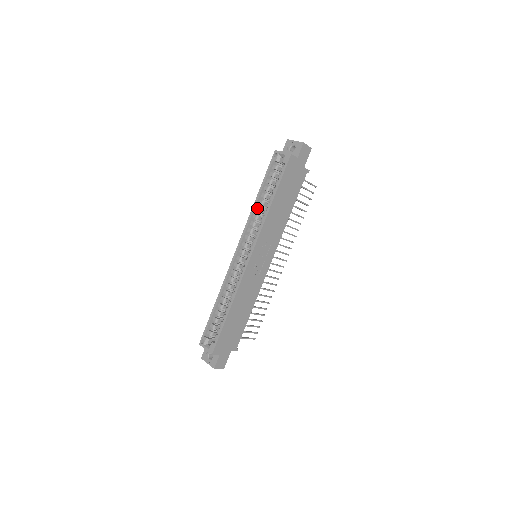
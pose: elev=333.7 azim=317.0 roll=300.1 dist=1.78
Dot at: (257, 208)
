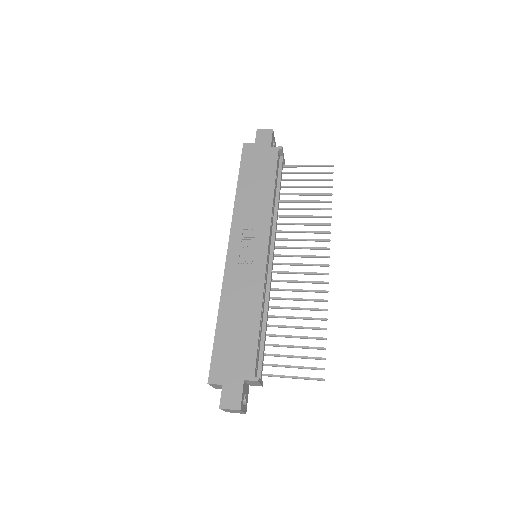
Dot at: occluded
